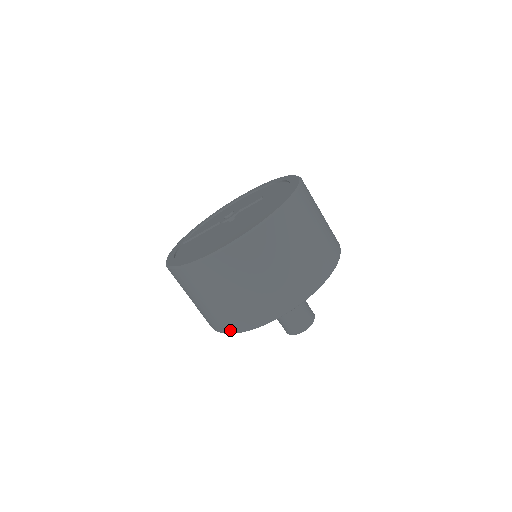
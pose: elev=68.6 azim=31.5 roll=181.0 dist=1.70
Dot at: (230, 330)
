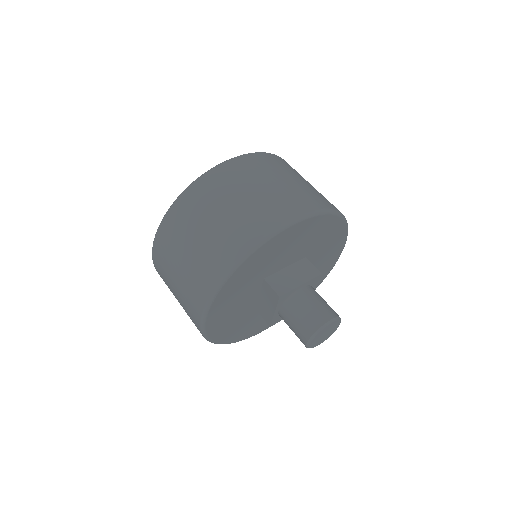
Dot at: (242, 249)
